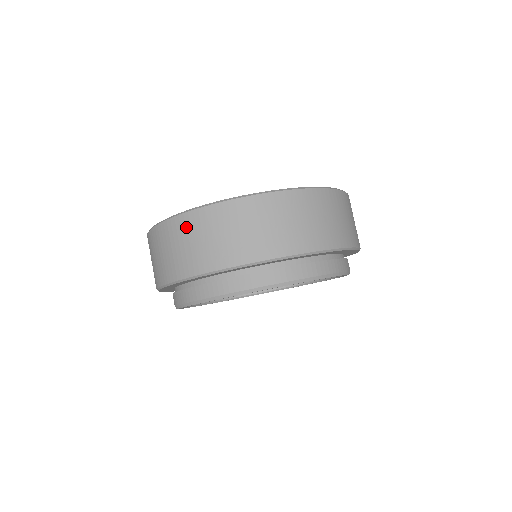
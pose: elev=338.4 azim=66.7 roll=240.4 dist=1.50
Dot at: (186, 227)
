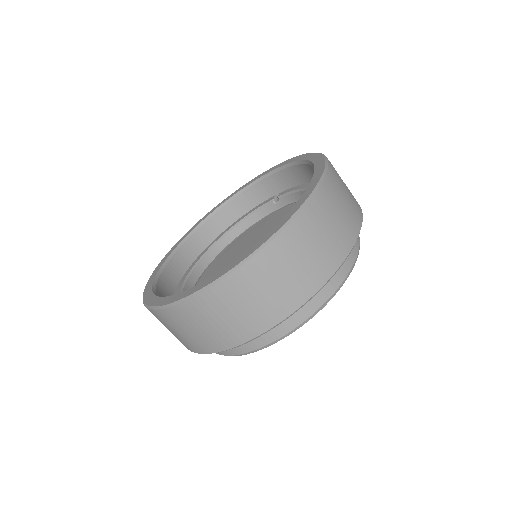
Dot at: (256, 275)
